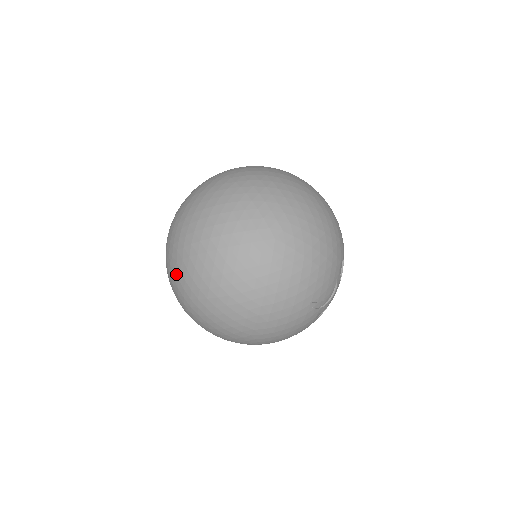
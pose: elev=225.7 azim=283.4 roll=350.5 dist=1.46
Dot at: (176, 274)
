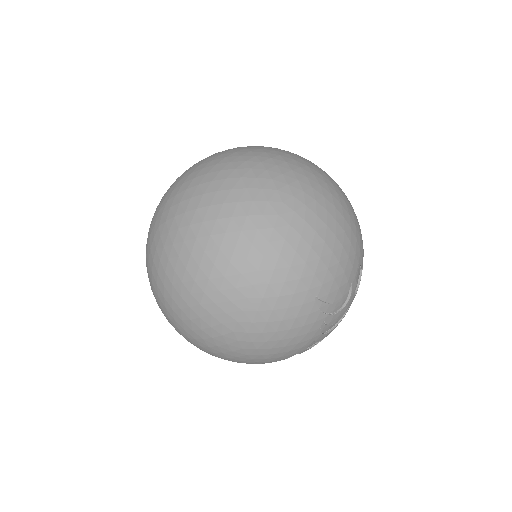
Dot at: (155, 242)
